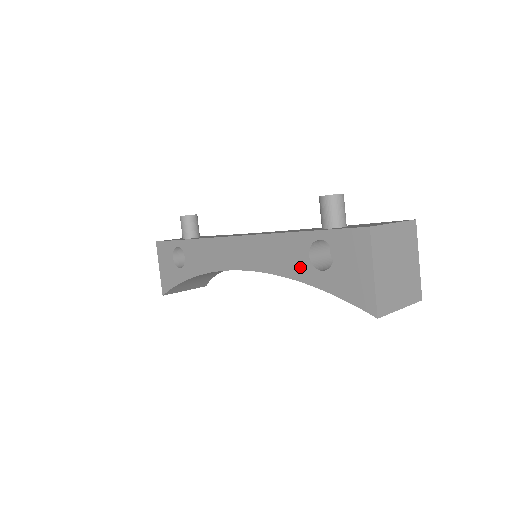
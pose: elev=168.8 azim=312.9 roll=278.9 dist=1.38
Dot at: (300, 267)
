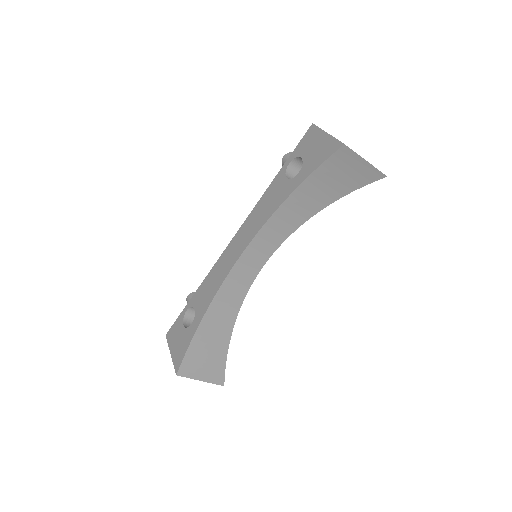
Dot at: (284, 190)
